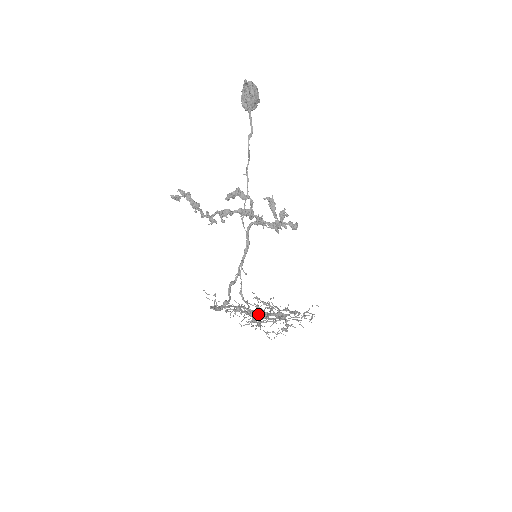
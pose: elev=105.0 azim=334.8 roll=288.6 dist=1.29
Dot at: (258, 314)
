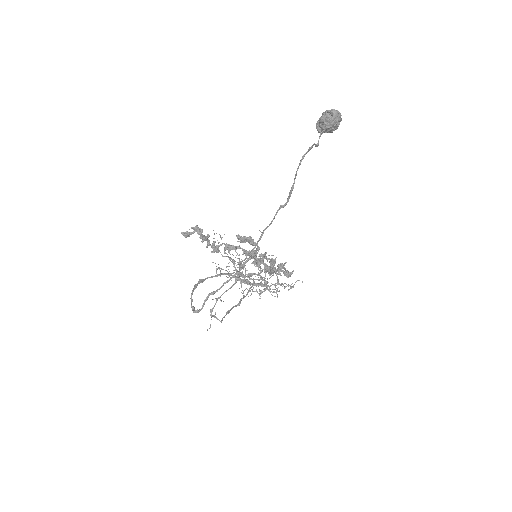
Dot at: (221, 322)
